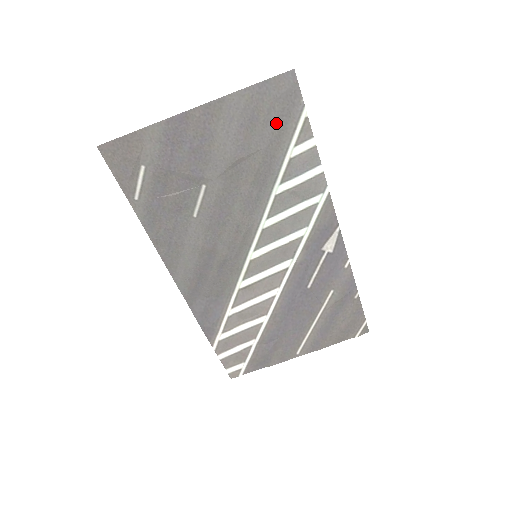
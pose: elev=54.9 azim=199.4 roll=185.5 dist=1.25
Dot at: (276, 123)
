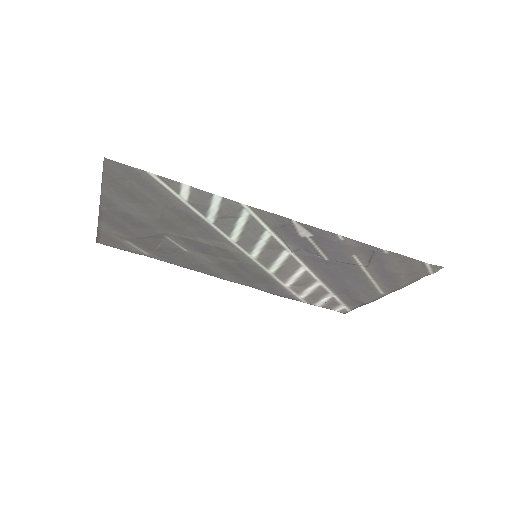
Dot at: (146, 190)
